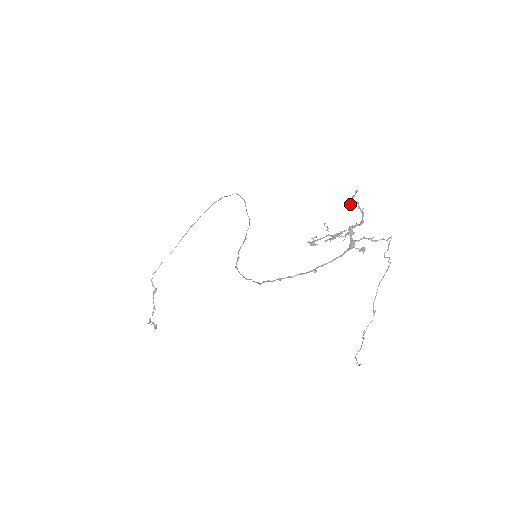
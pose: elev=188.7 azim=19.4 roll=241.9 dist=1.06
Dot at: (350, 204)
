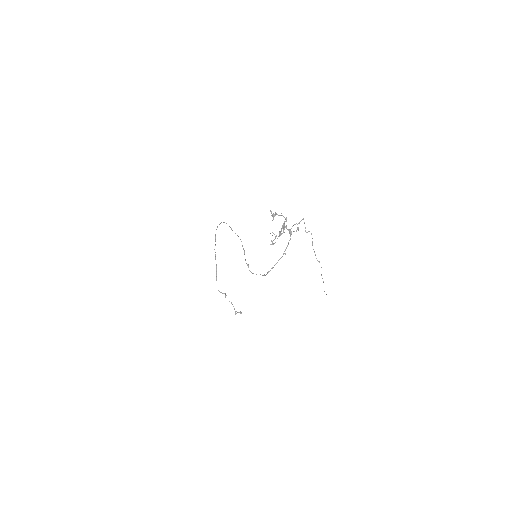
Dot at: (273, 217)
